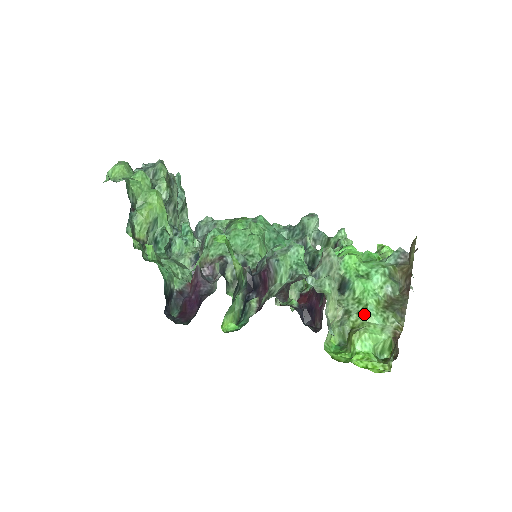
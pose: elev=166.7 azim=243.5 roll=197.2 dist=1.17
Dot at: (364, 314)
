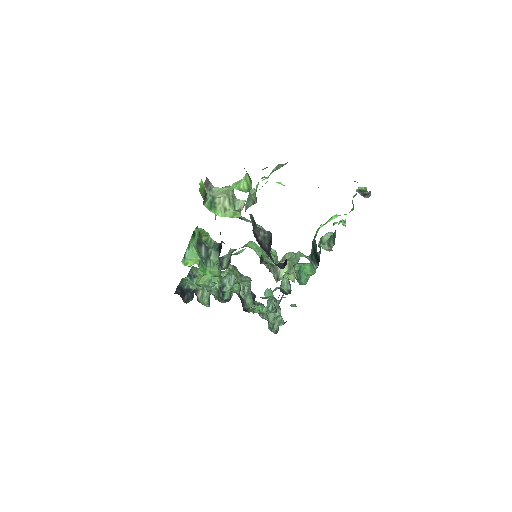
Dot at: occluded
